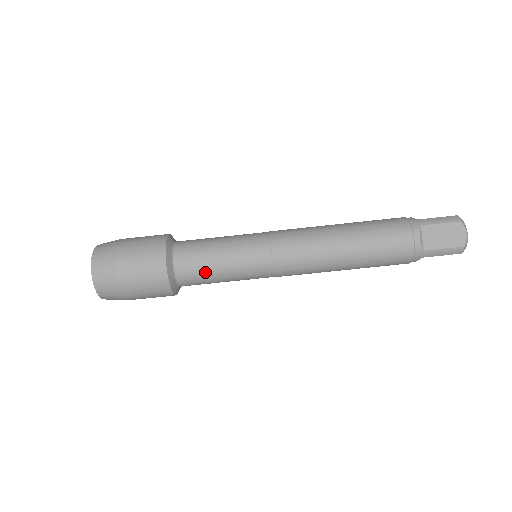
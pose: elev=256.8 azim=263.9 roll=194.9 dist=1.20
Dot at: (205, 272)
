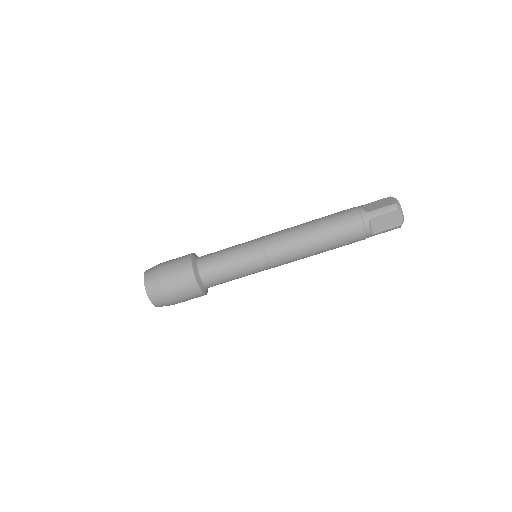
Dot at: (225, 280)
